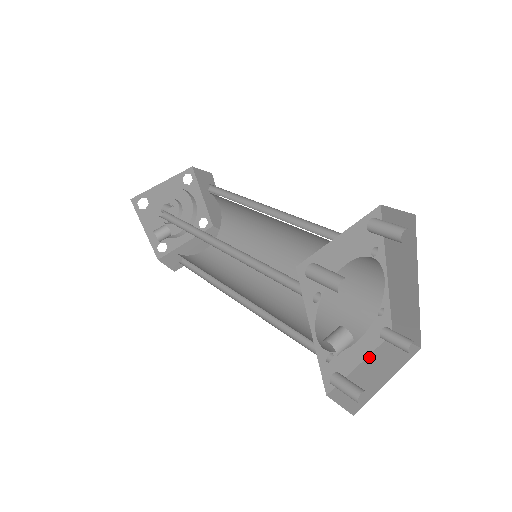
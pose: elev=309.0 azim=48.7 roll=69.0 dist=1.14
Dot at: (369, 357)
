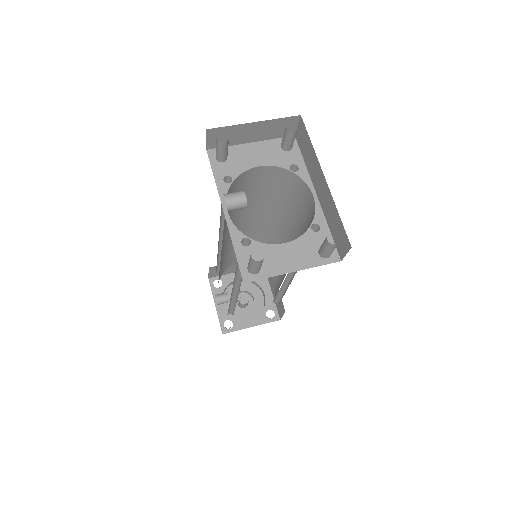
Dot at: (304, 269)
